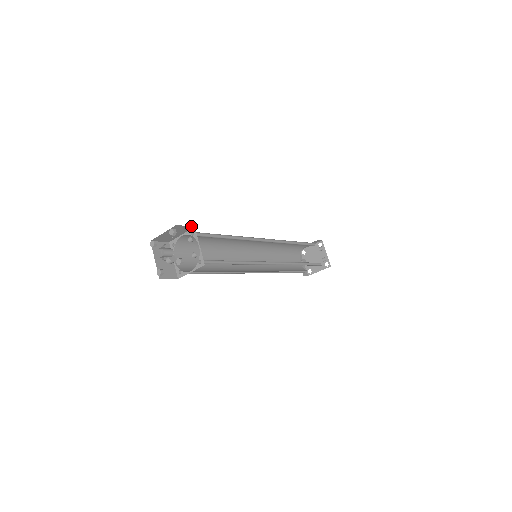
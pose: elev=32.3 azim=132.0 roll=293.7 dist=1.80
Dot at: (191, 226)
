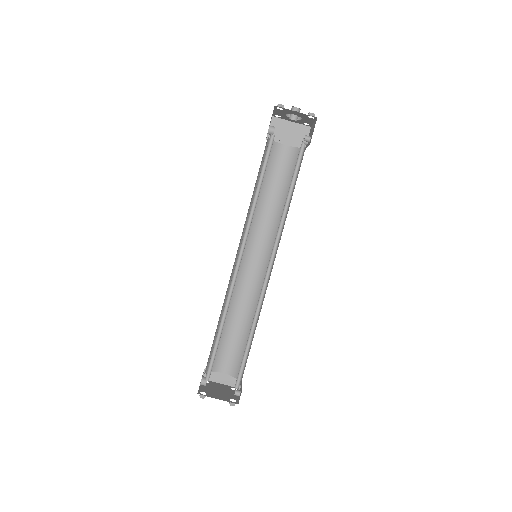
Dot at: occluded
